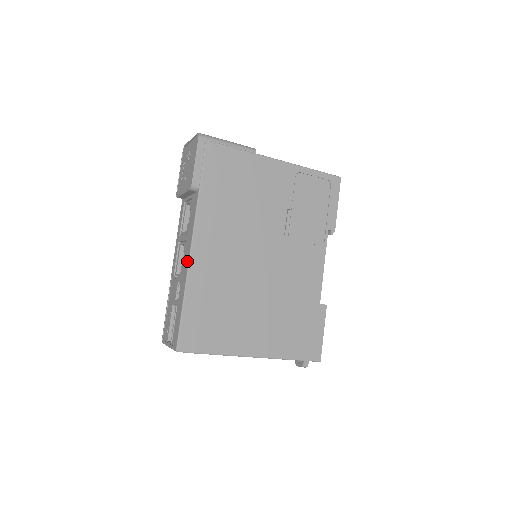
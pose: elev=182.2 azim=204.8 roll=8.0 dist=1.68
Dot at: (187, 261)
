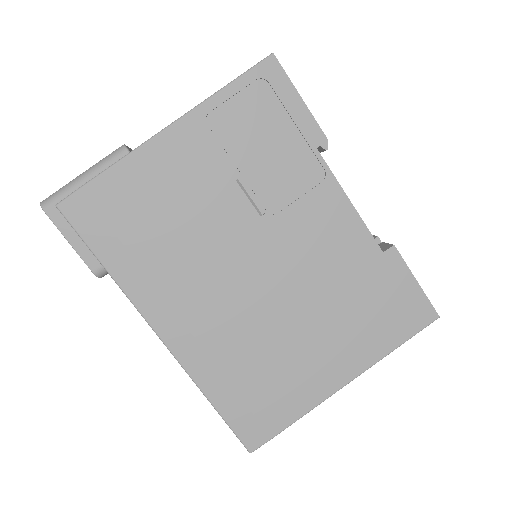
Dot at: (174, 357)
